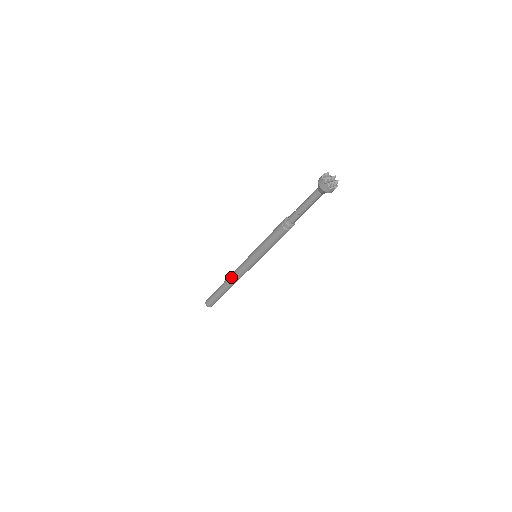
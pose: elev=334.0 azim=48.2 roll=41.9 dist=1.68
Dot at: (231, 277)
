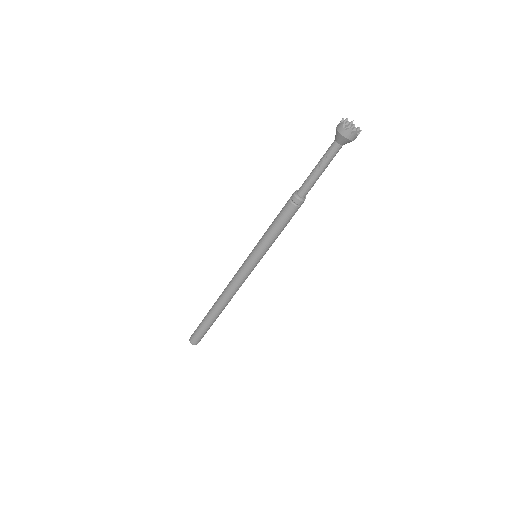
Dot at: (227, 297)
